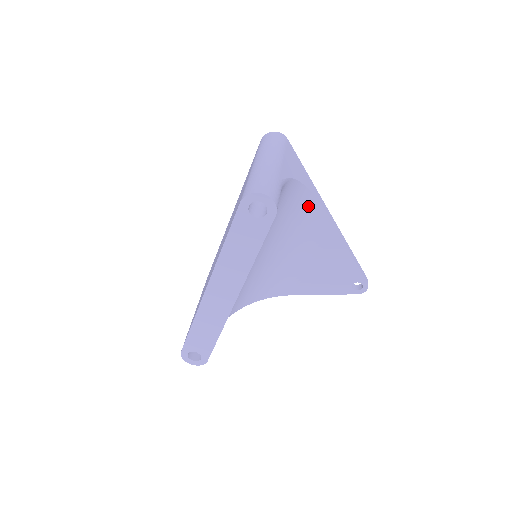
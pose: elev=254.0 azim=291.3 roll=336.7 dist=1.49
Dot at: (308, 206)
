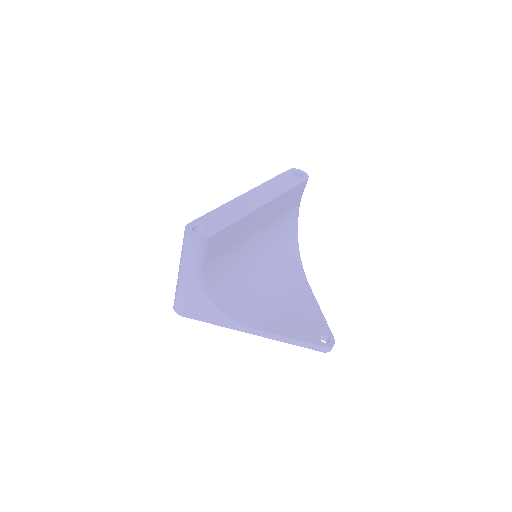
Dot at: (295, 262)
